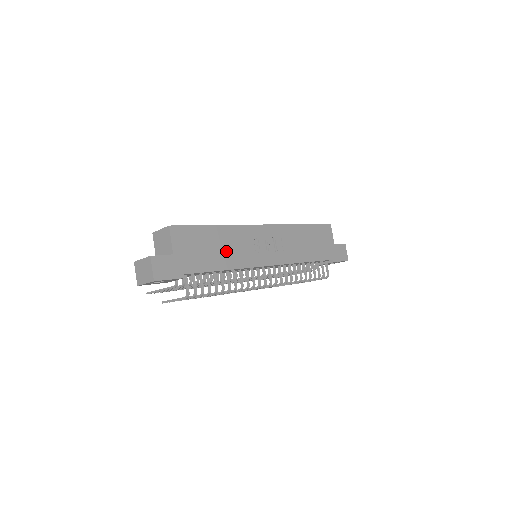
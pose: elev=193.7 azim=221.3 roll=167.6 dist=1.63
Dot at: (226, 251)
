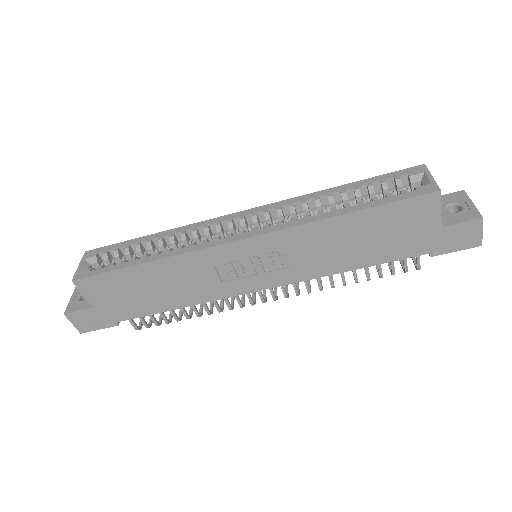
Dot at: (173, 289)
